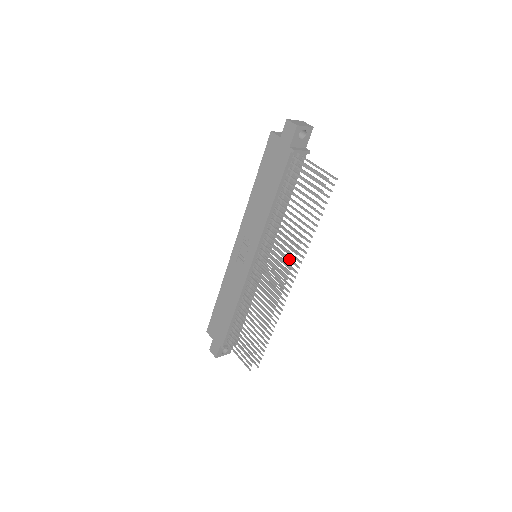
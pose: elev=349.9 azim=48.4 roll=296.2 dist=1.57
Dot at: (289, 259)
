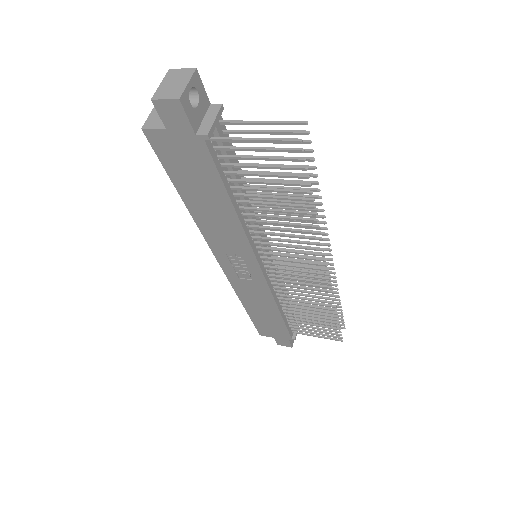
Dot at: occluded
